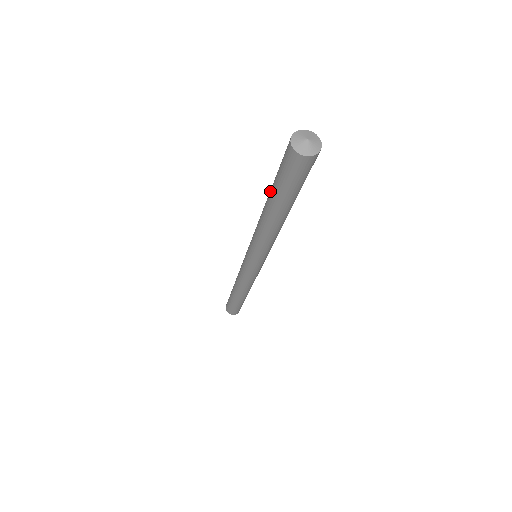
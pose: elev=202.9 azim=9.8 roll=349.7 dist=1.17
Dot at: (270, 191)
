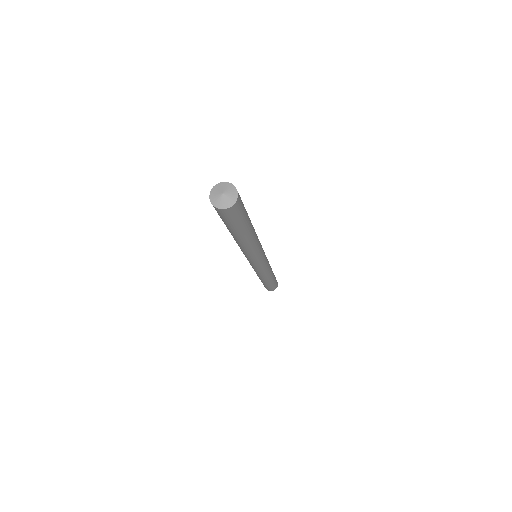
Dot at: occluded
